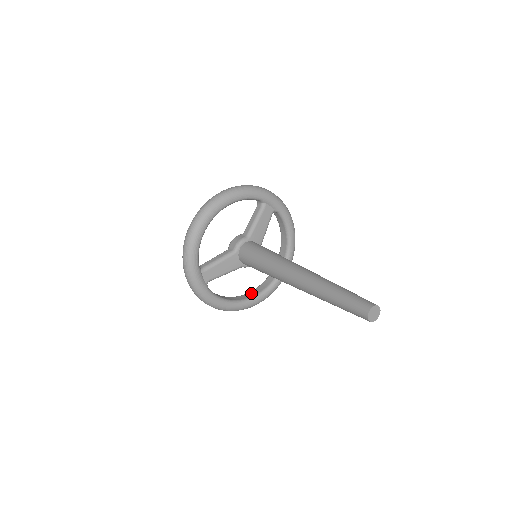
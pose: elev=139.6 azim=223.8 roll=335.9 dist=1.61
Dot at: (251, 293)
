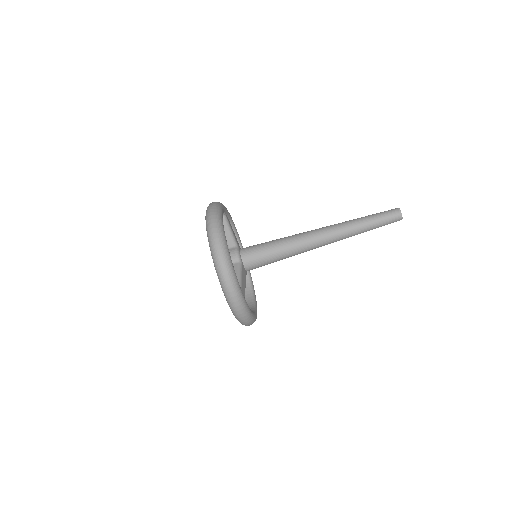
Dot at: (247, 302)
